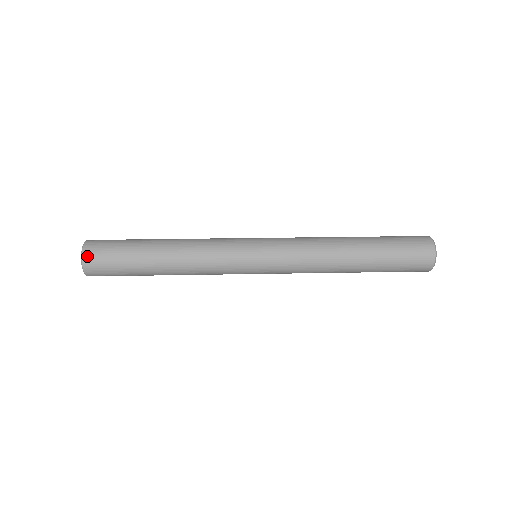
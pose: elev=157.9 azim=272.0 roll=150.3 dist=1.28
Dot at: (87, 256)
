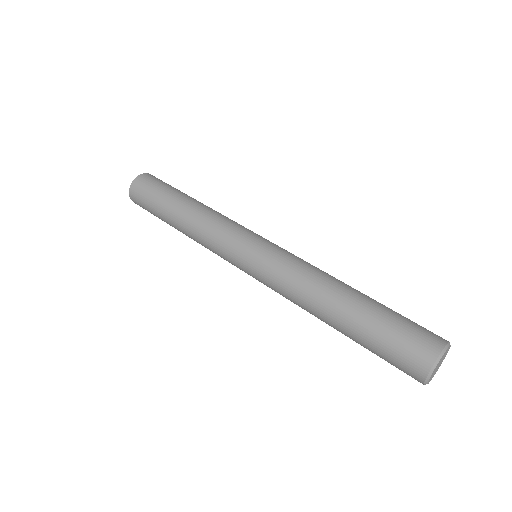
Dot at: (134, 186)
